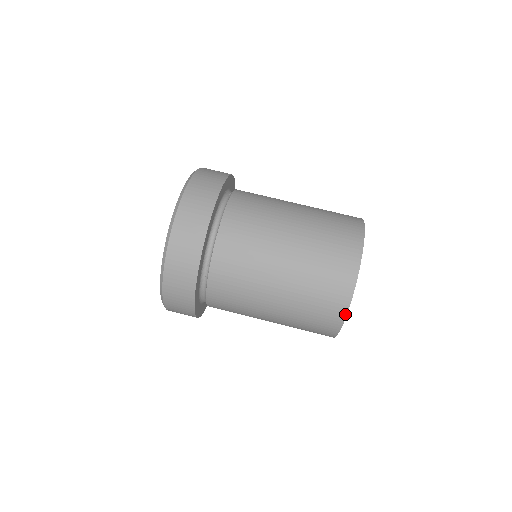
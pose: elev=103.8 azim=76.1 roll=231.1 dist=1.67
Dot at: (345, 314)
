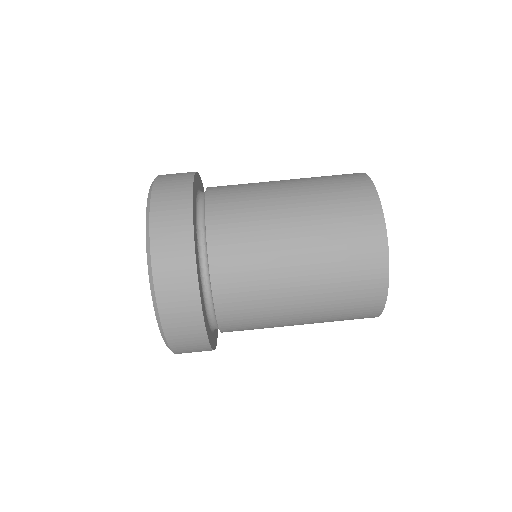
Dot at: (385, 237)
